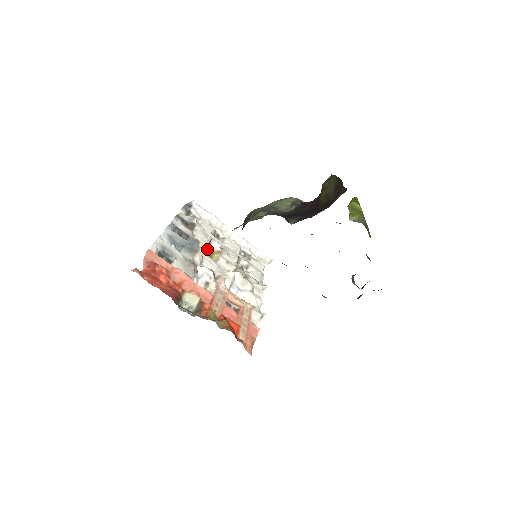
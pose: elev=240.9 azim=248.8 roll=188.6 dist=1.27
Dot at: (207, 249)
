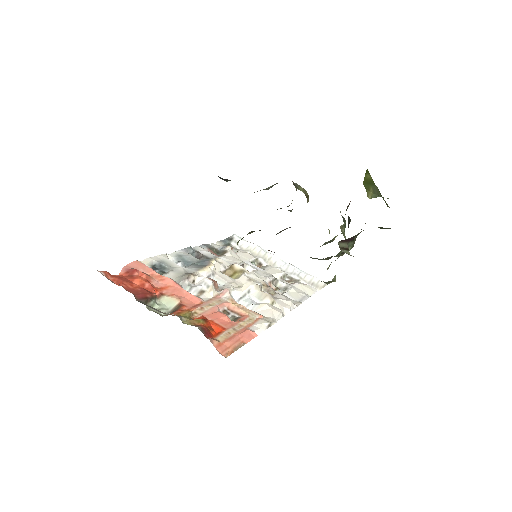
Dot at: (228, 269)
